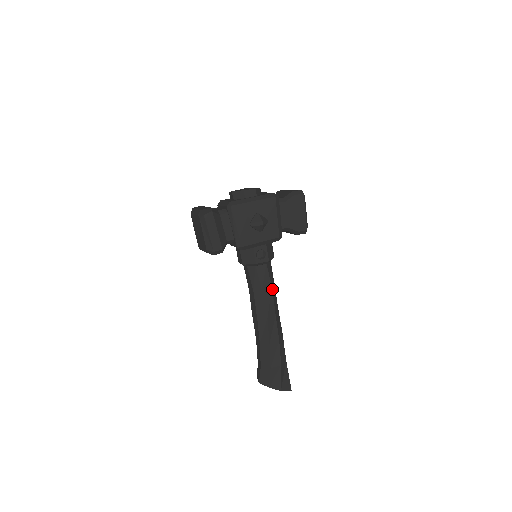
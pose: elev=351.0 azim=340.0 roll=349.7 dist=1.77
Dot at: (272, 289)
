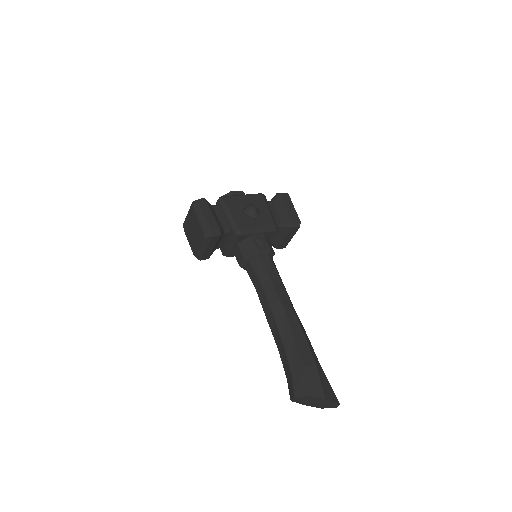
Dot at: (281, 281)
